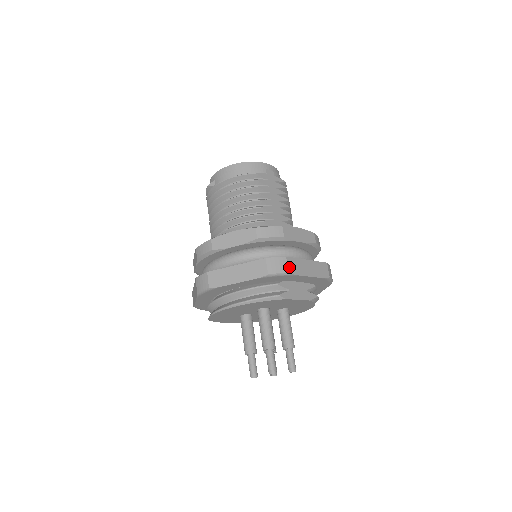
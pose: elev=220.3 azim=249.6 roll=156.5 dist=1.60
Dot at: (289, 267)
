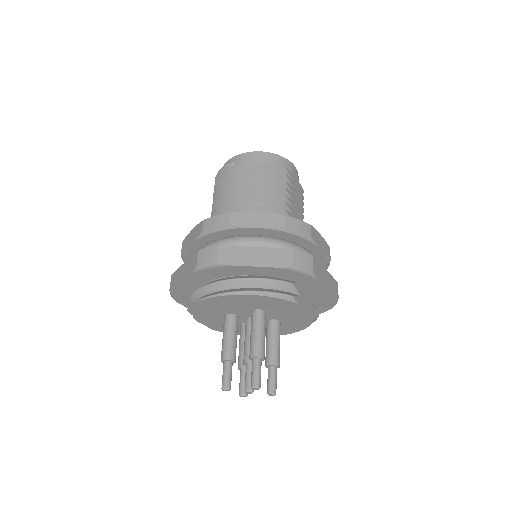
Dot at: (314, 267)
